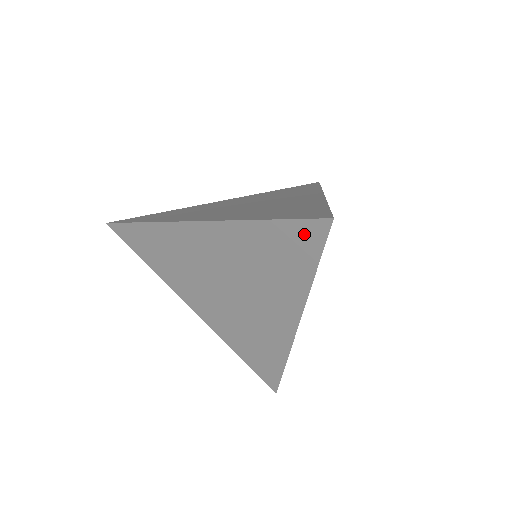
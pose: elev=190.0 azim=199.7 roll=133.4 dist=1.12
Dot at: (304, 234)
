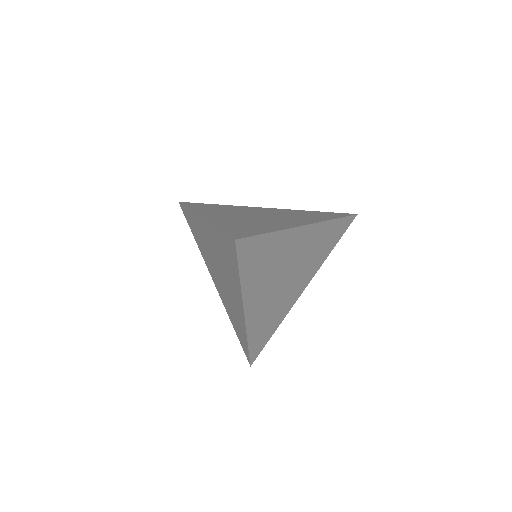
Dot at: (230, 246)
